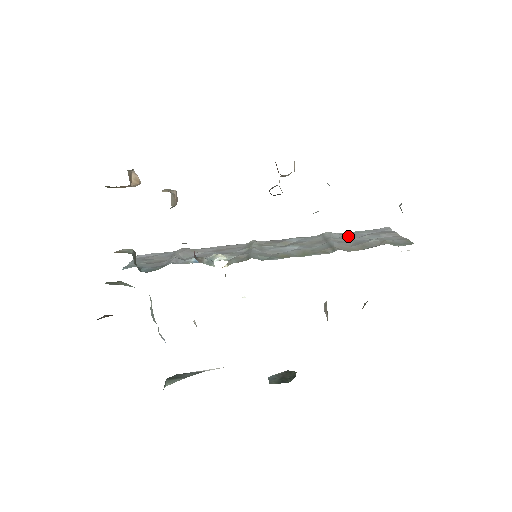
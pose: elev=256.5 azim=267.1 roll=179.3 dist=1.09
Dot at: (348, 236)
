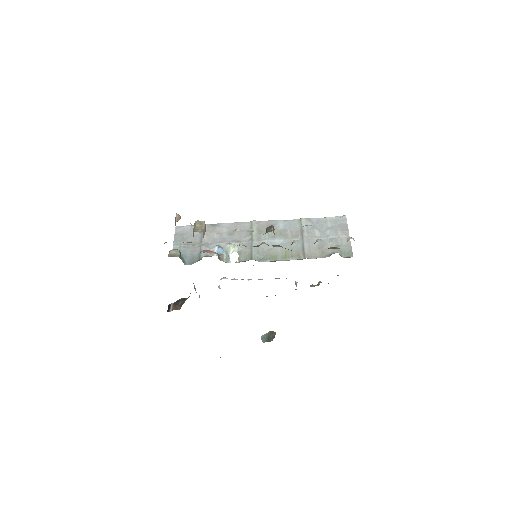
Dot at: (317, 228)
